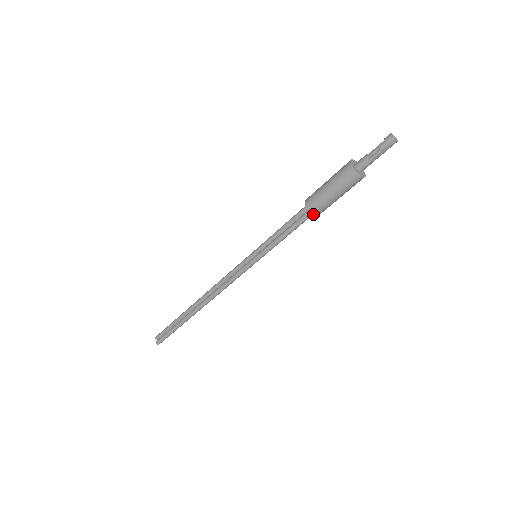
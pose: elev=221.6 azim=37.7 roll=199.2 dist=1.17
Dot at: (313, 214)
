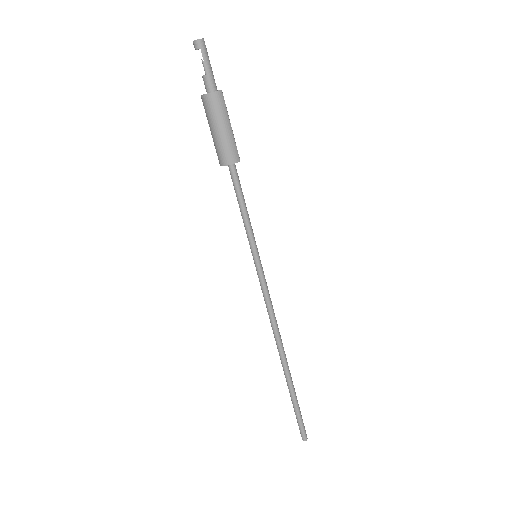
Dot at: (227, 165)
